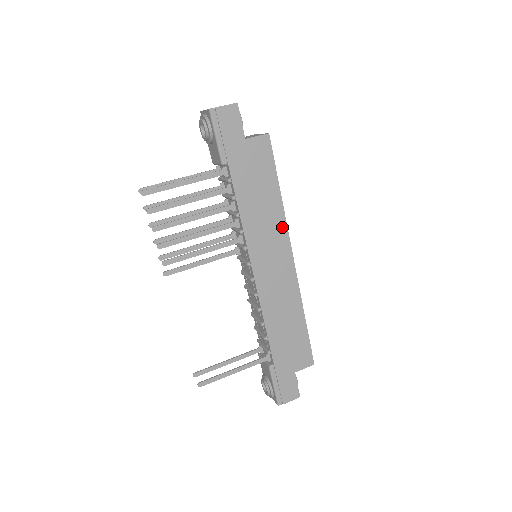
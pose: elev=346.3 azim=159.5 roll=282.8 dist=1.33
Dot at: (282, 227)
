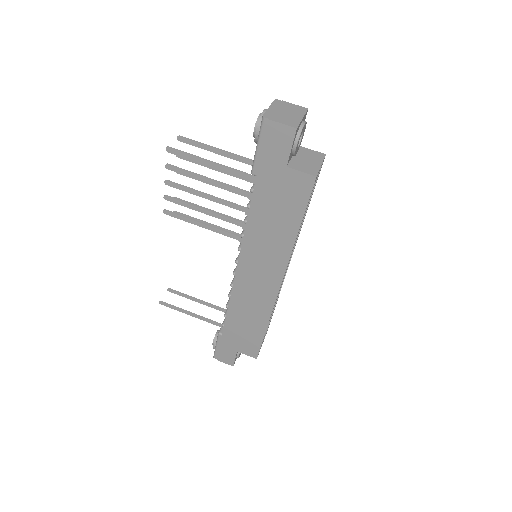
Dot at: (283, 258)
